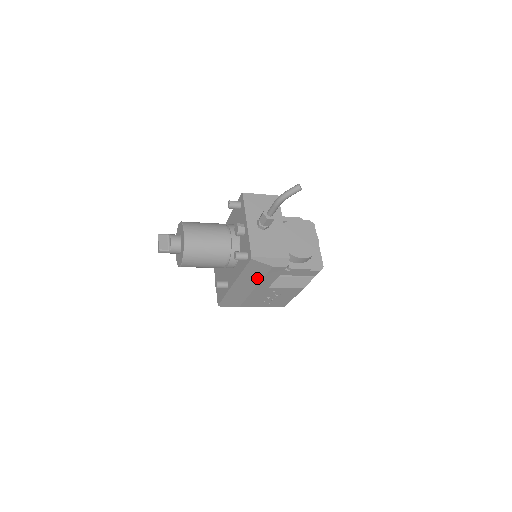
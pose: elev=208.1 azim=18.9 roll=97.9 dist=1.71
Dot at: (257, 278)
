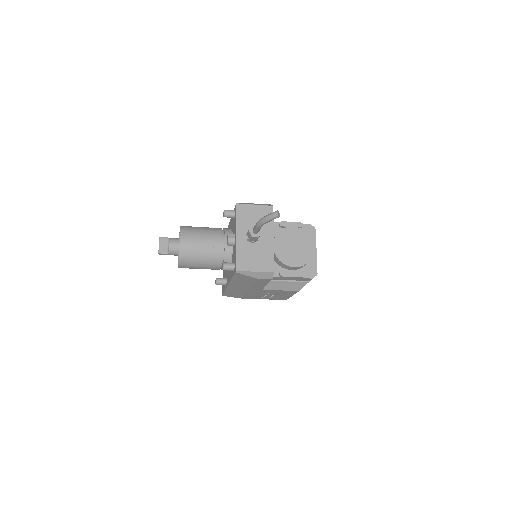
Dot at: (248, 284)
